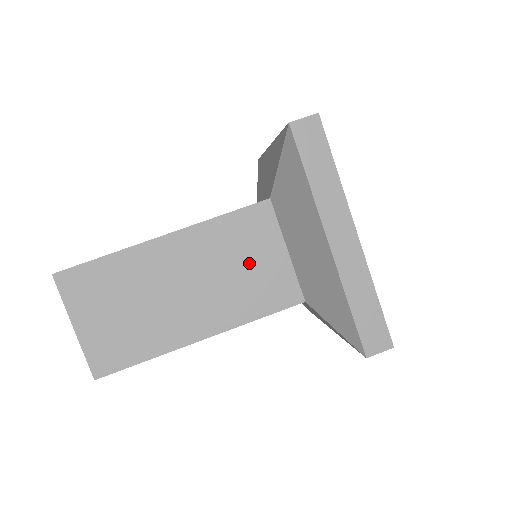
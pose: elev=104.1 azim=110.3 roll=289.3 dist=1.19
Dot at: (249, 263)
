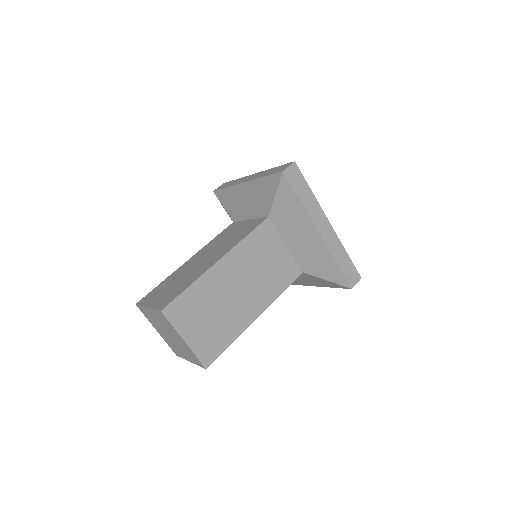
Dot at: (269, 260)
